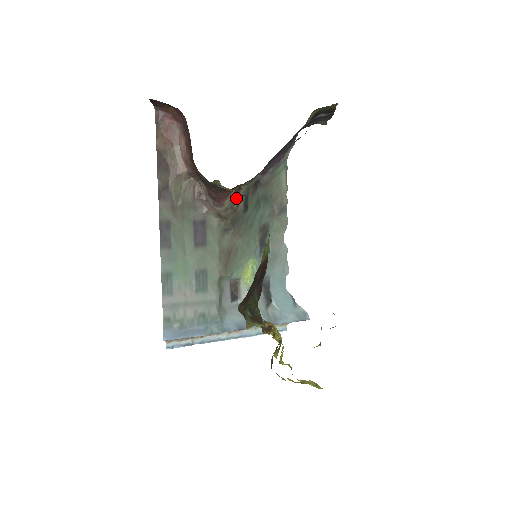
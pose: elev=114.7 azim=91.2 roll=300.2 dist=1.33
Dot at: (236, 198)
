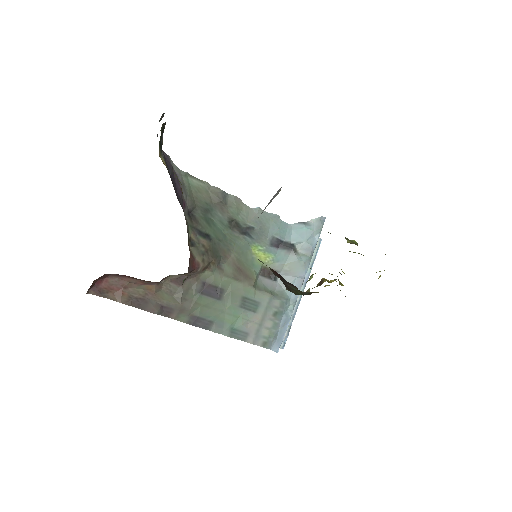
Dot at: (197, 246)
